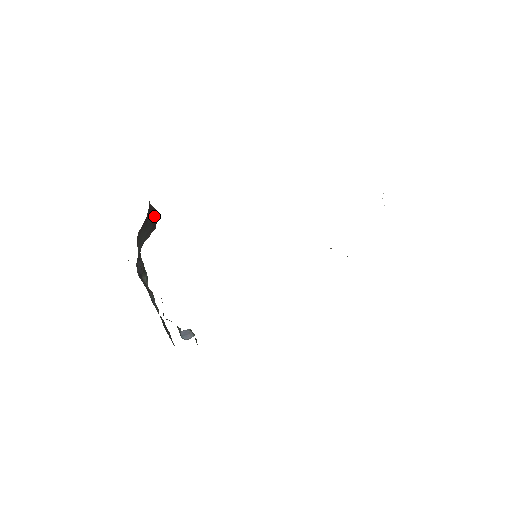
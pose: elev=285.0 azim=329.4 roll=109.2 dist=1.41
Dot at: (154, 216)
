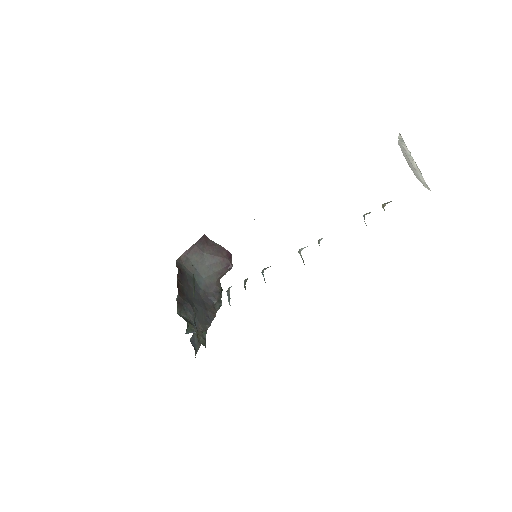
Dot at: (220, 252)
